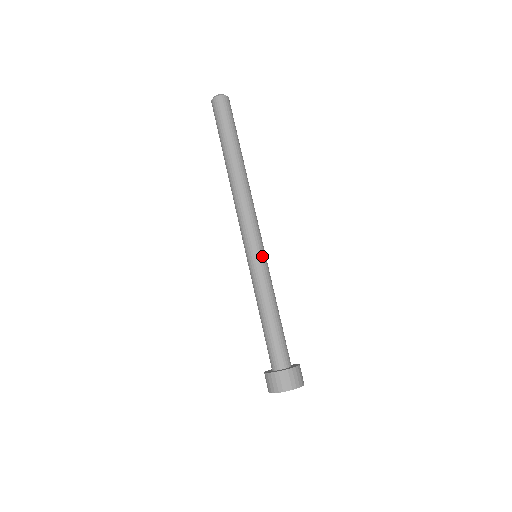
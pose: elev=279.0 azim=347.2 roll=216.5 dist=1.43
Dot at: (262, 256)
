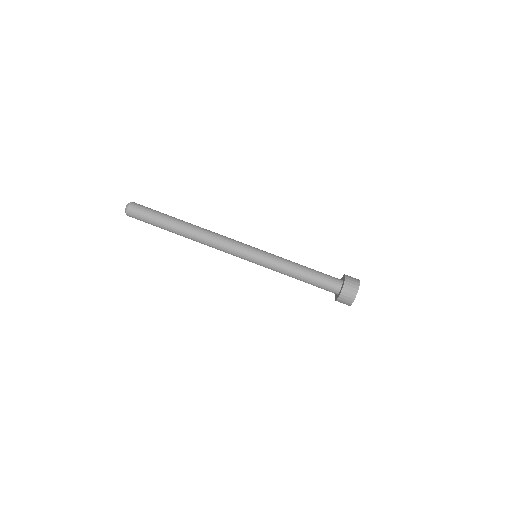
Dot at: (257, 259)
